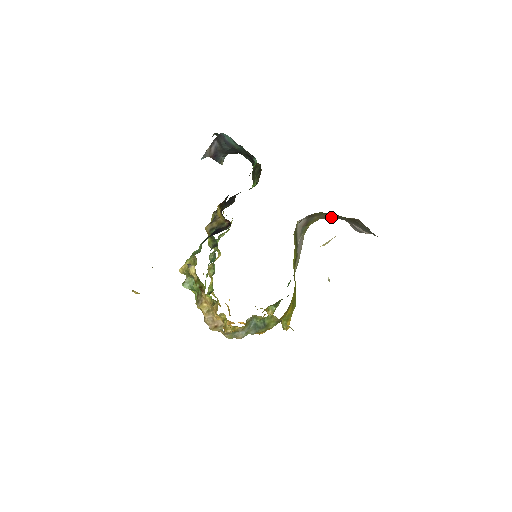
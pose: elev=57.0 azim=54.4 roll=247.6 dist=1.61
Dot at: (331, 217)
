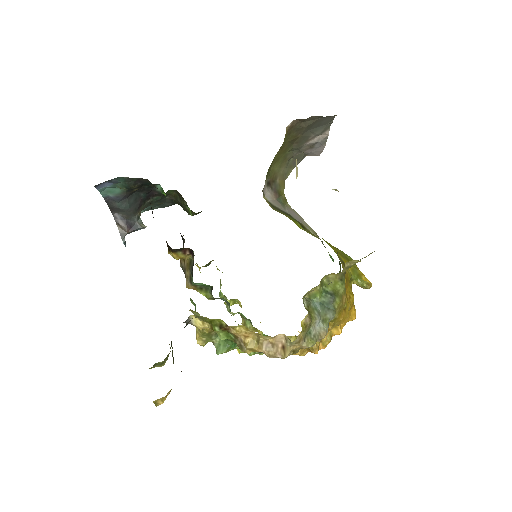
Dot at: (291, 167)
